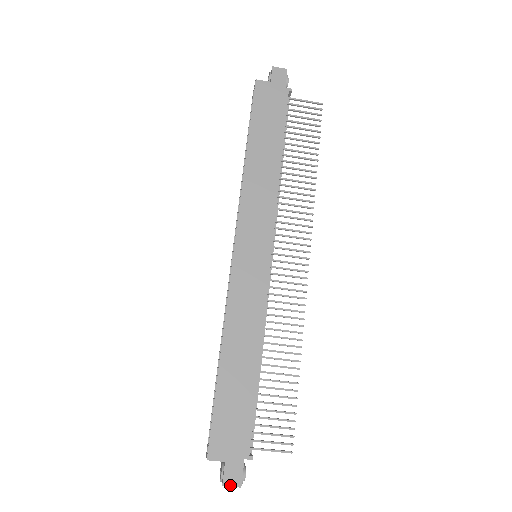
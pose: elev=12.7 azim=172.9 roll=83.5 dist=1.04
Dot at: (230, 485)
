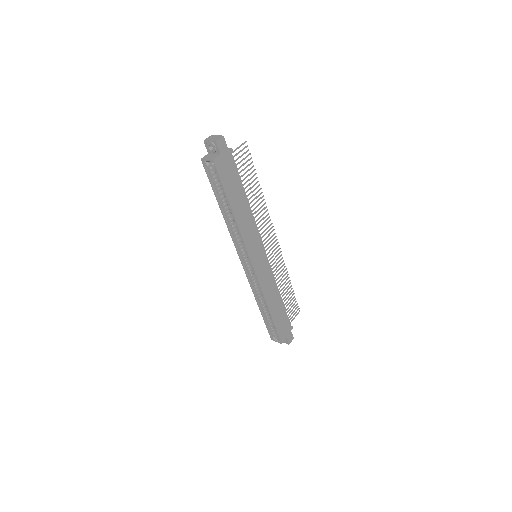
Dot at: occluded
